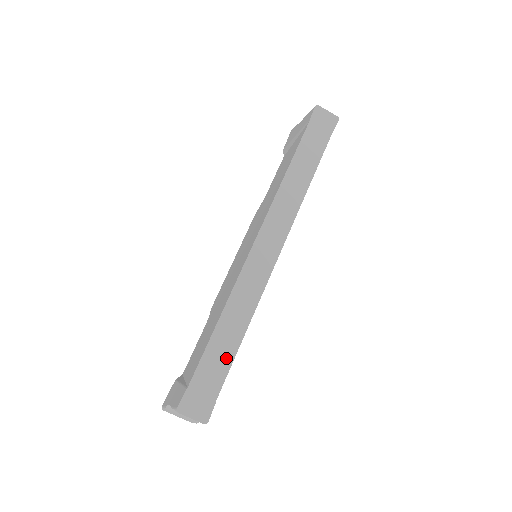
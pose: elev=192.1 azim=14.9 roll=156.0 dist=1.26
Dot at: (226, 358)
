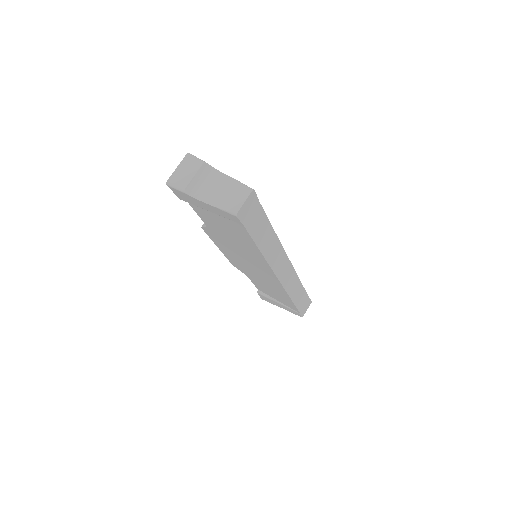
Dot at: (303, 295)
